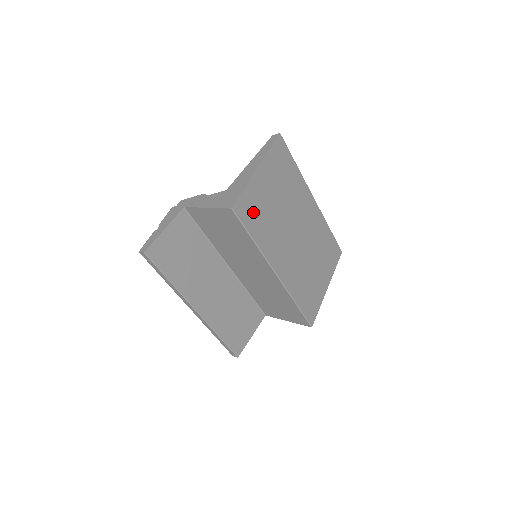
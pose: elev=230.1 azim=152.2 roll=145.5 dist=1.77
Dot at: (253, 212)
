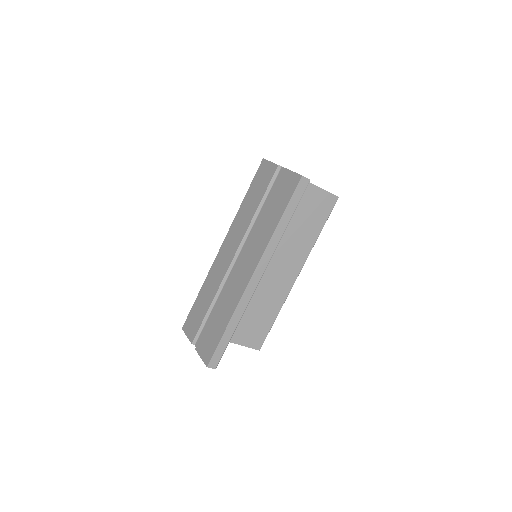
Dot at: occluded
